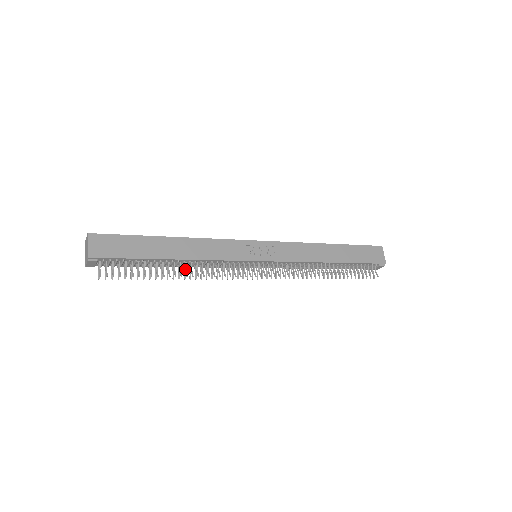
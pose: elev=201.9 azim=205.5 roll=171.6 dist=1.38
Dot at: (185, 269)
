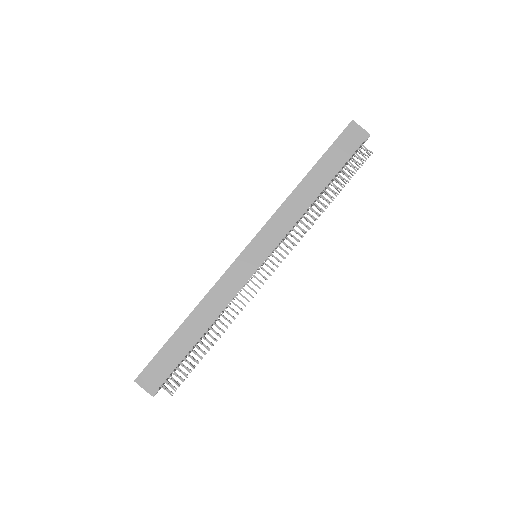
Dot at: occluded
